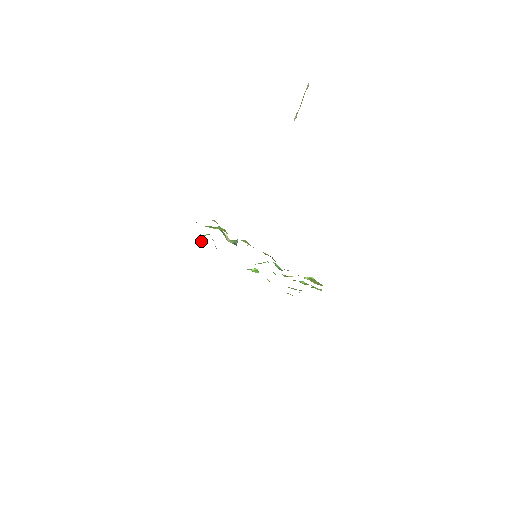
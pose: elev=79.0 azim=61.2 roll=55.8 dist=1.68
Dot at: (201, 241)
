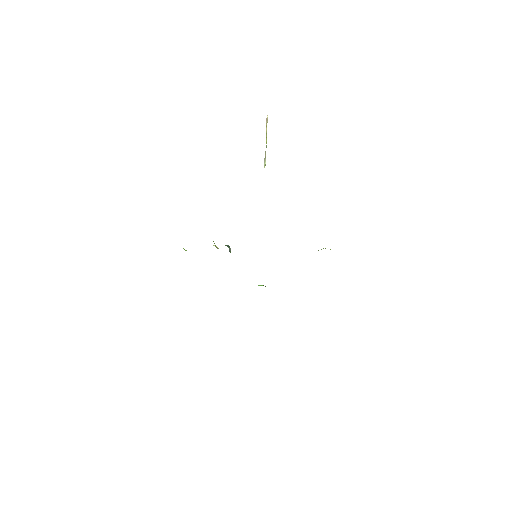
Dot at: occluded
